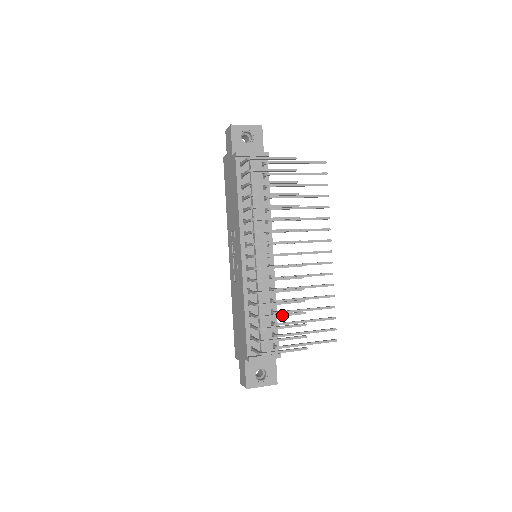
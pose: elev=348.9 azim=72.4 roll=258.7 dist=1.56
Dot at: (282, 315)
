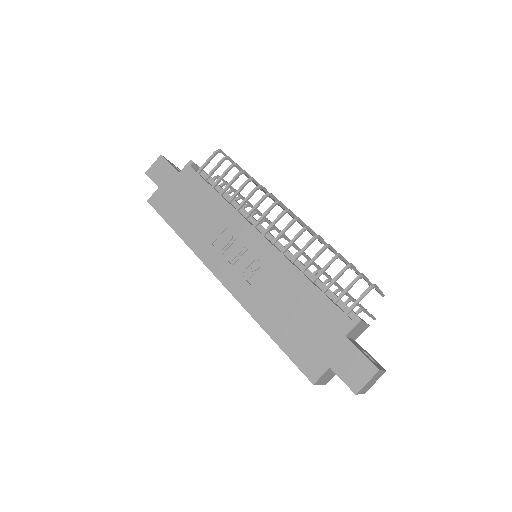
Dot at: (346, 260)
